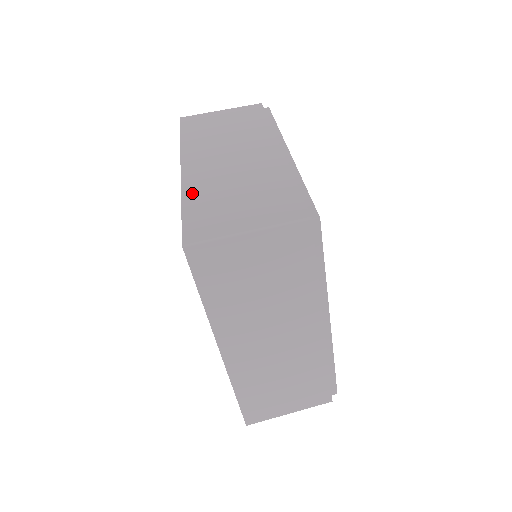
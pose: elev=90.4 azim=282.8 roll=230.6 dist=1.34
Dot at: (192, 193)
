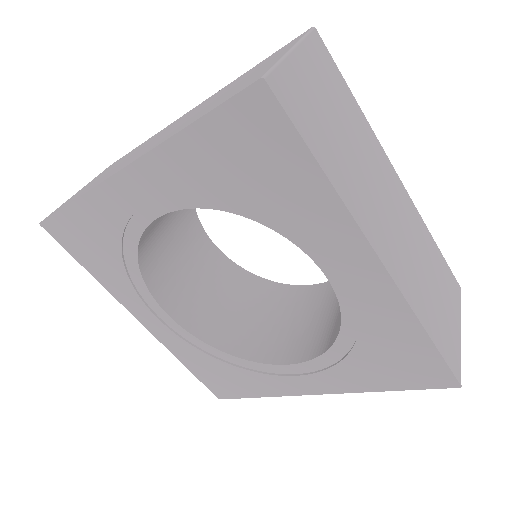
Dot at: (178, 130)
